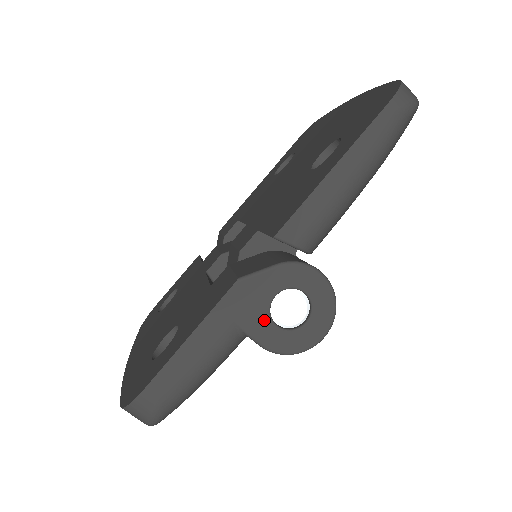
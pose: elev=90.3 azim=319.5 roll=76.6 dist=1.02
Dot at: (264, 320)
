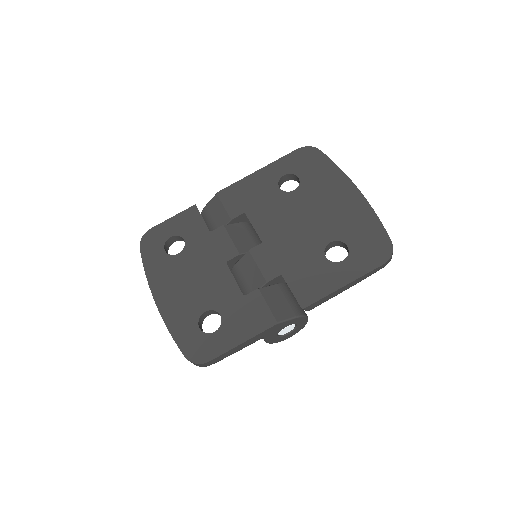
Dot at: (275, 335)
